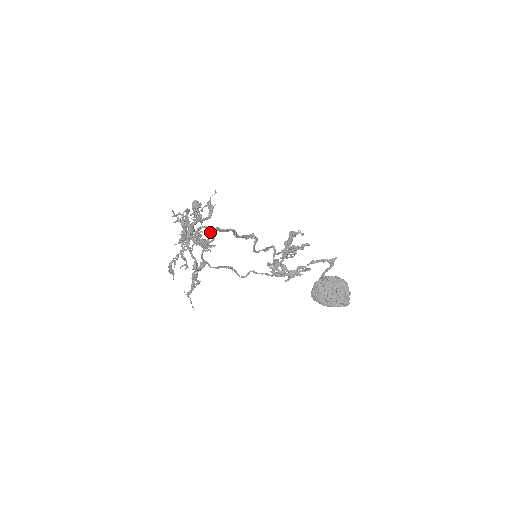
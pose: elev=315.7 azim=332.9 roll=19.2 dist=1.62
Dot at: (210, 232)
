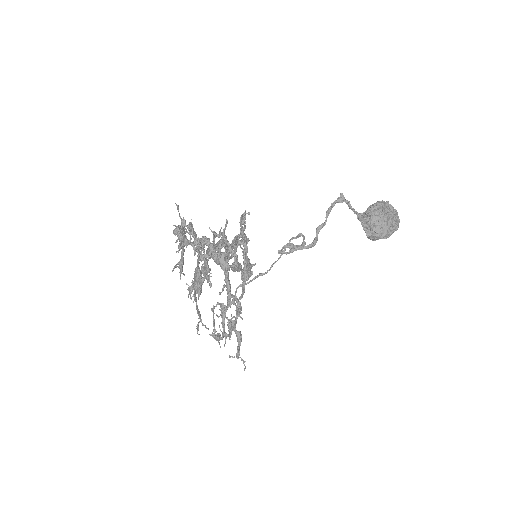
Dot at: (240, 245)
